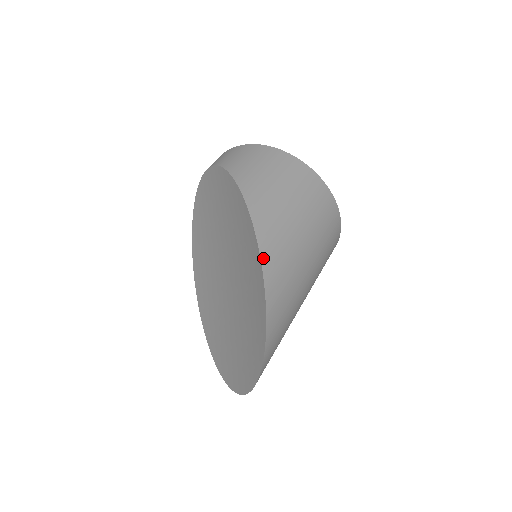
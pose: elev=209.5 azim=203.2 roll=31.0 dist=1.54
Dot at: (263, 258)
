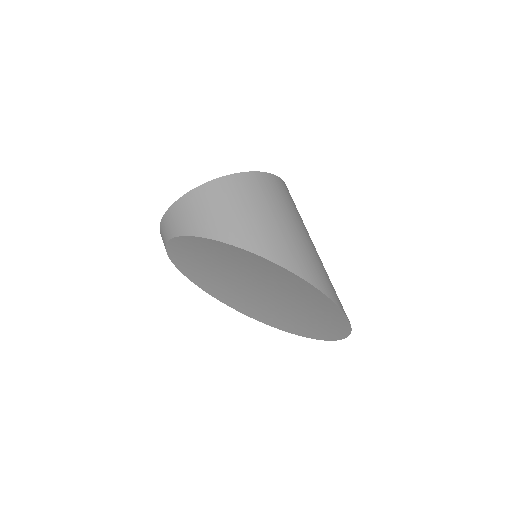
Dot at: (292, 270)
